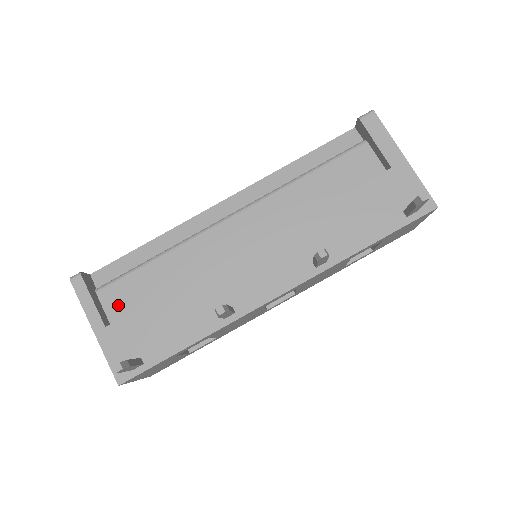
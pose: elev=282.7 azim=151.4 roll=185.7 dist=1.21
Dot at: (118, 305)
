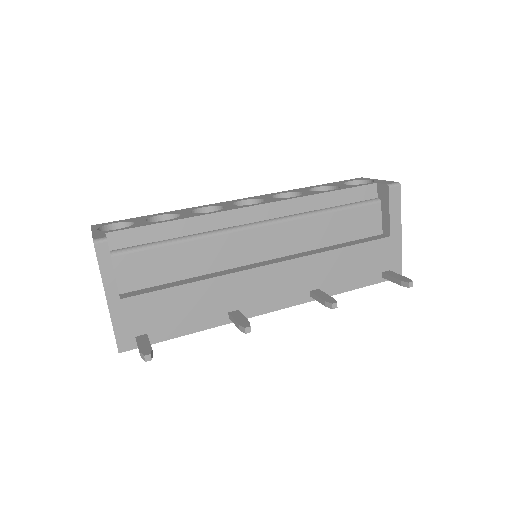
Dot at: (131, 275)
